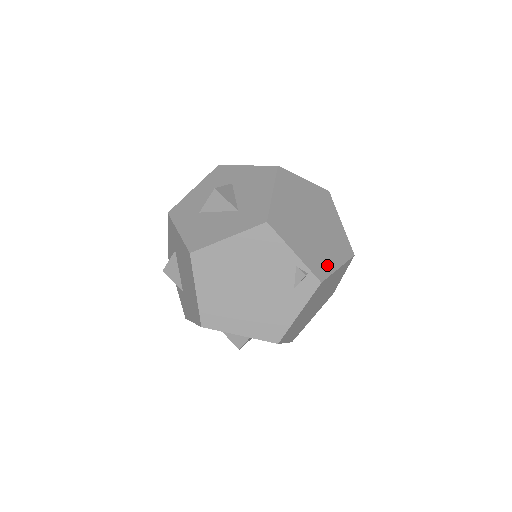
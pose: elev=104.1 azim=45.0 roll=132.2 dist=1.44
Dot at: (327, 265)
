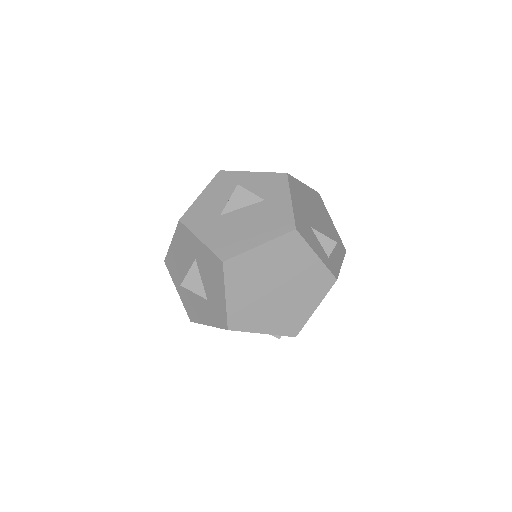
Dot at: (301, 317)
